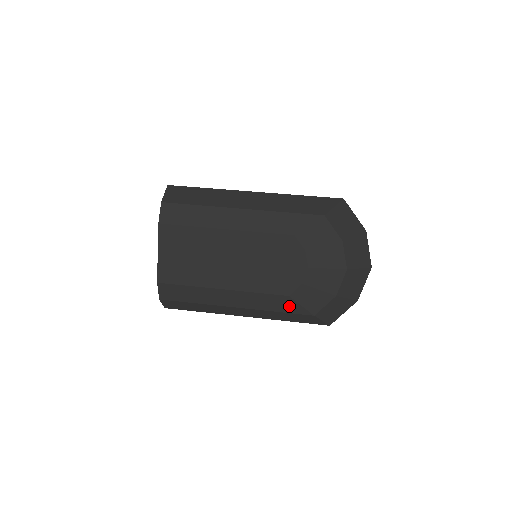
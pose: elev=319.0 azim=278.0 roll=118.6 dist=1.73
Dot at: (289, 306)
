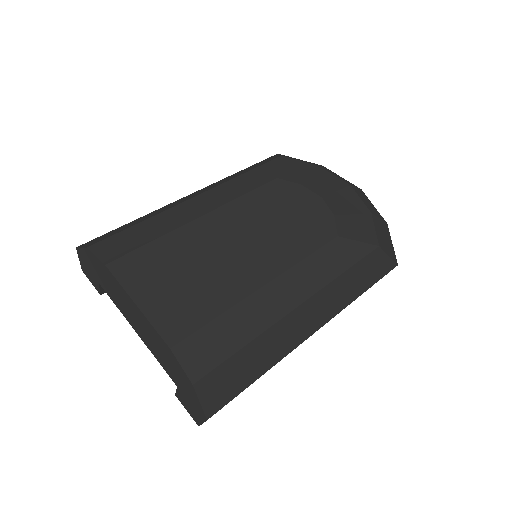
Dot at: (349, 252)
